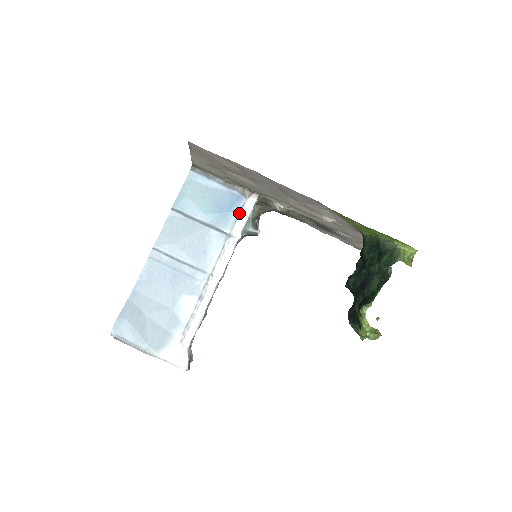
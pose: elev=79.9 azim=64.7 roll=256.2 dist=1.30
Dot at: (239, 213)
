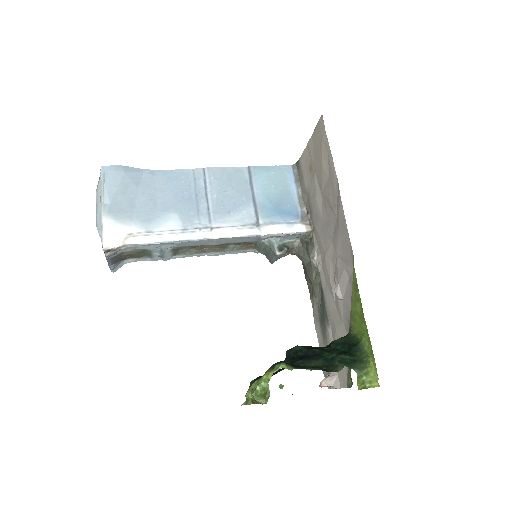
Dot at: (284, 223)
